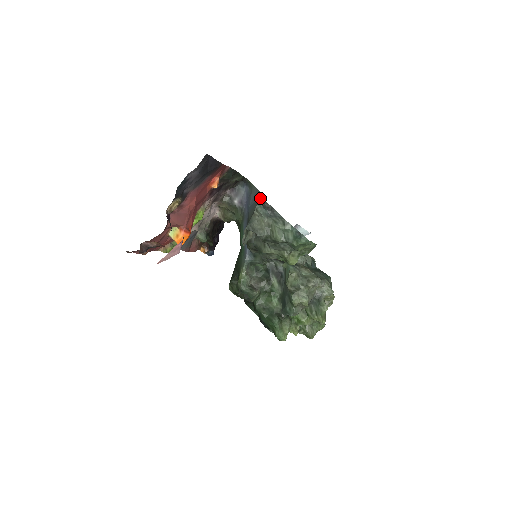
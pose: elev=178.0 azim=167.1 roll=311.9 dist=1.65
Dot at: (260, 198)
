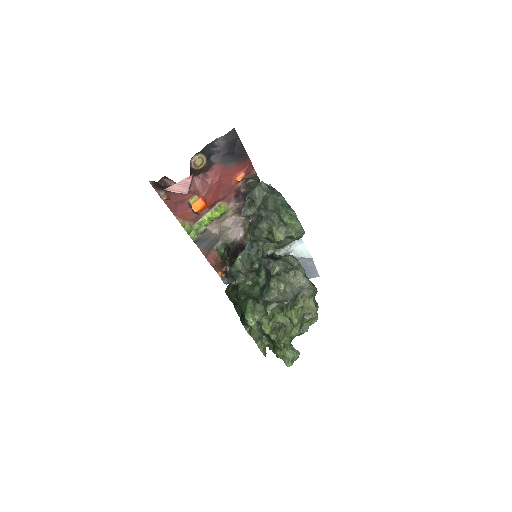
Dot at: occluded
